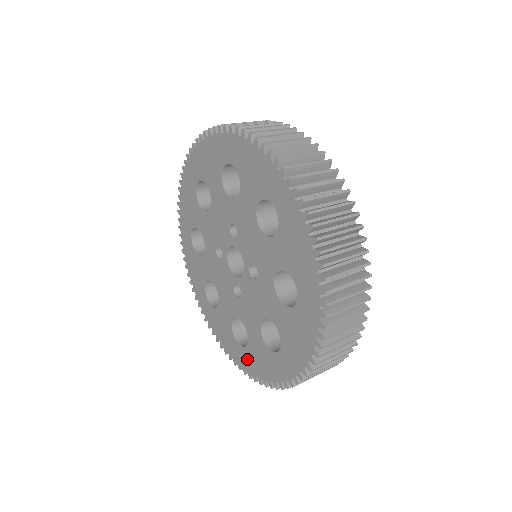
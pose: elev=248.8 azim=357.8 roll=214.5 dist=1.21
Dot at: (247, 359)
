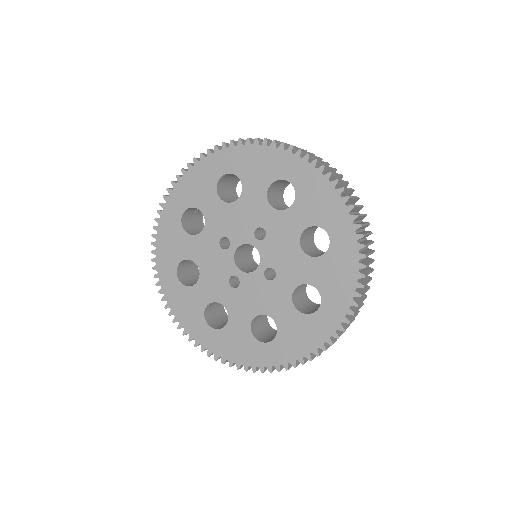
Dot at: (214, 340)
